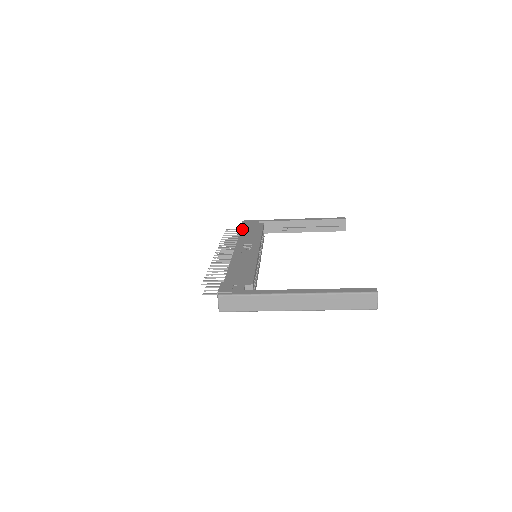
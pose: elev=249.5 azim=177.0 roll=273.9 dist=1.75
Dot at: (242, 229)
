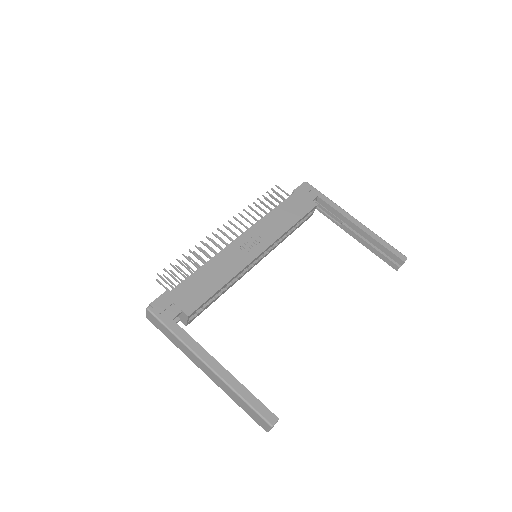
Dot at: (285, 201)
